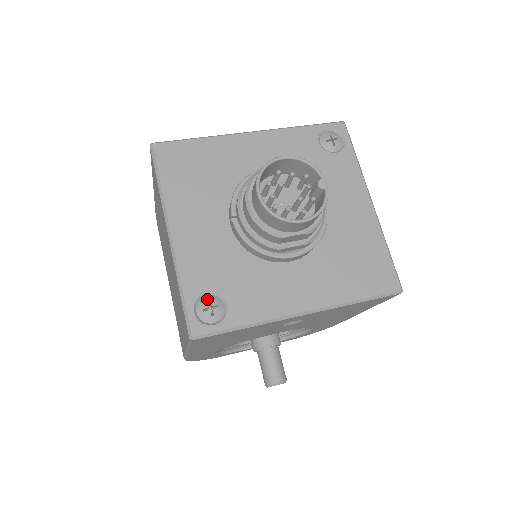
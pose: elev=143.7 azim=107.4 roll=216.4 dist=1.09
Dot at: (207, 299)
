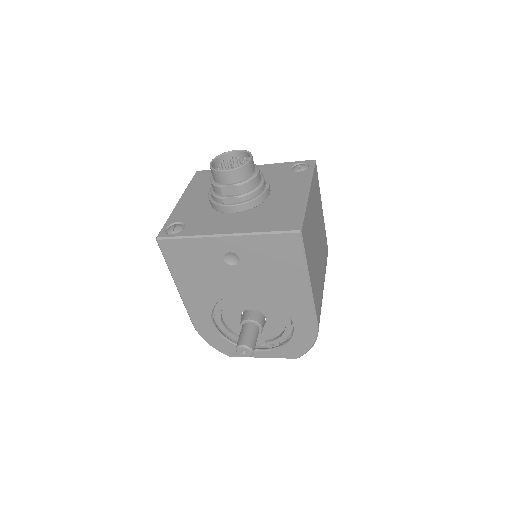
Dot at: (176, 224)
